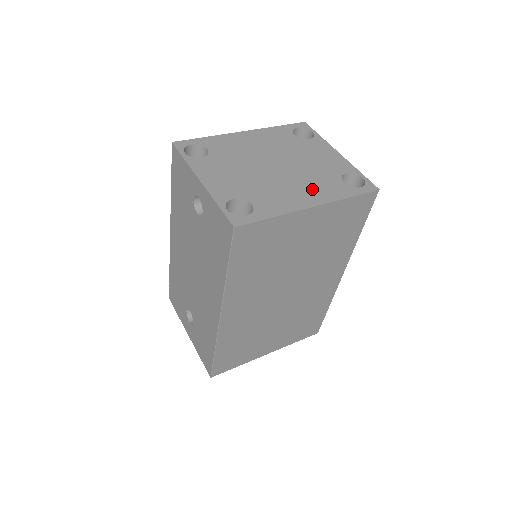
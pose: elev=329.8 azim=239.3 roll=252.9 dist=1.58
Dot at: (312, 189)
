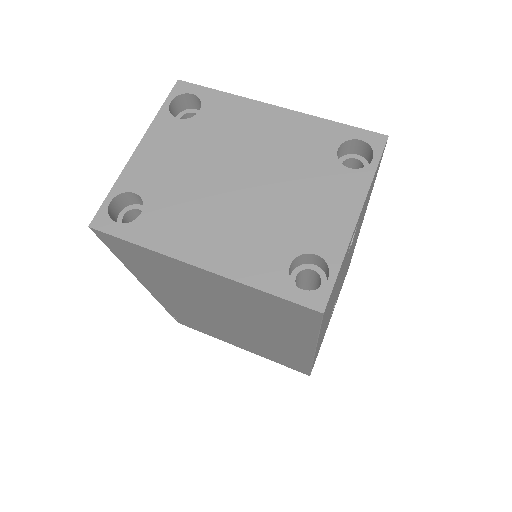
Dot at: (233, 243)
